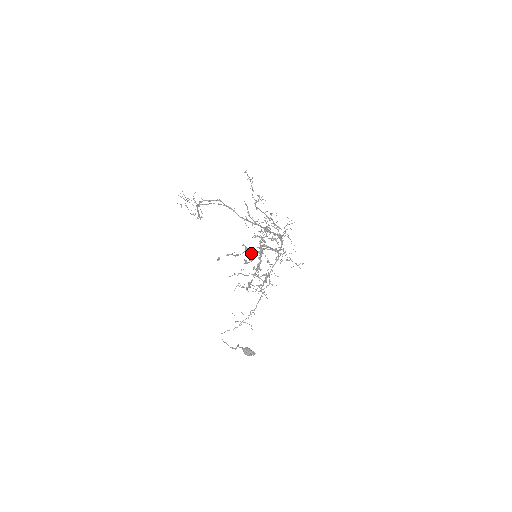
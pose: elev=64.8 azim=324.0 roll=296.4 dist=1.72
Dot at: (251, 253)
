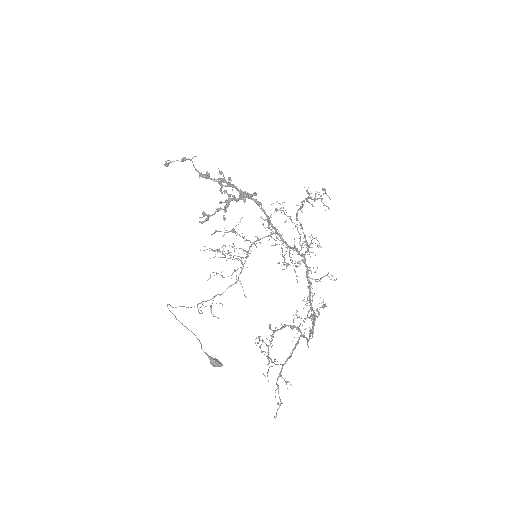
Dot at: occluded
